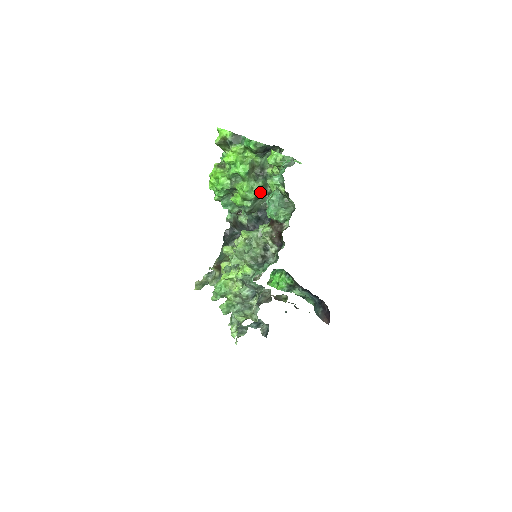
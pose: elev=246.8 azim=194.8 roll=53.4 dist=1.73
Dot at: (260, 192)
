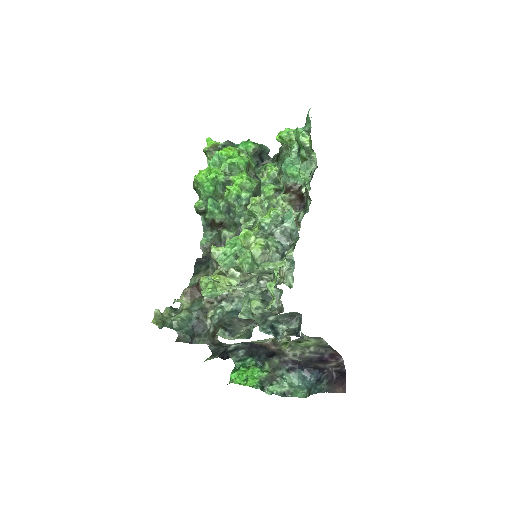
Dot at: (257, 190)
